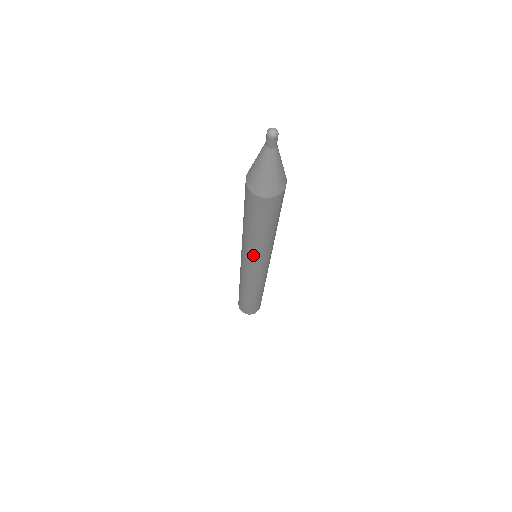
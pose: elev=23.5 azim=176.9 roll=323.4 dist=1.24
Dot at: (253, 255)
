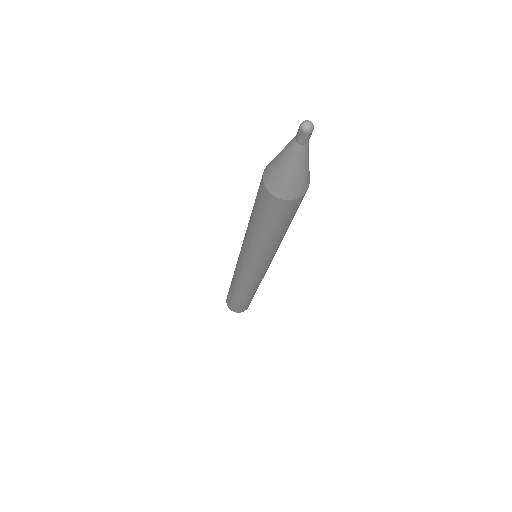
Dot at: (245, 247)
